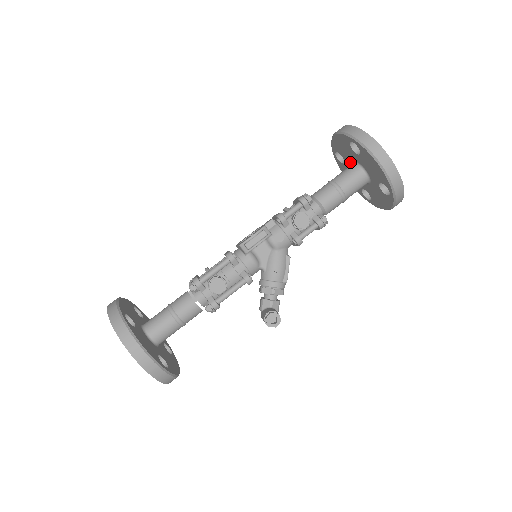
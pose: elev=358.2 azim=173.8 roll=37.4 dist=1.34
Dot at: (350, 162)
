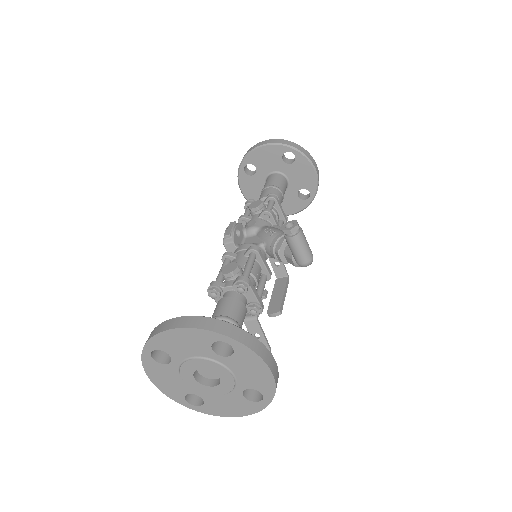
Dot at: occluded
